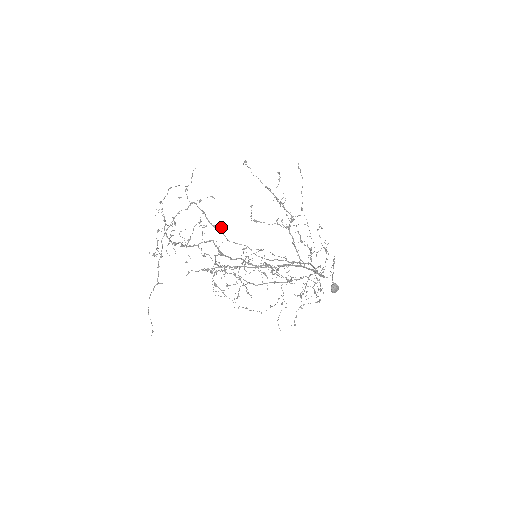
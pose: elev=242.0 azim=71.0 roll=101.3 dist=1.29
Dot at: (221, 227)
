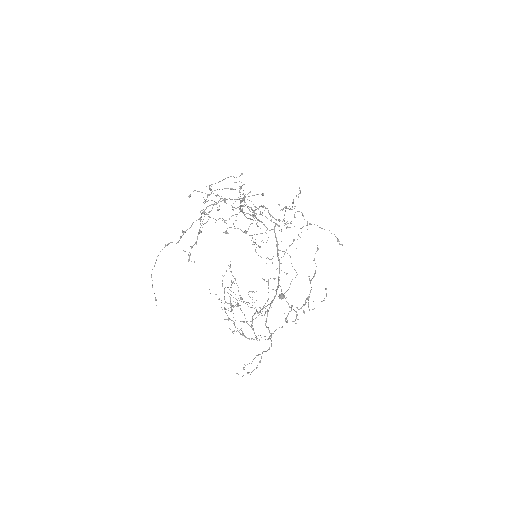
Dot at: occluded
